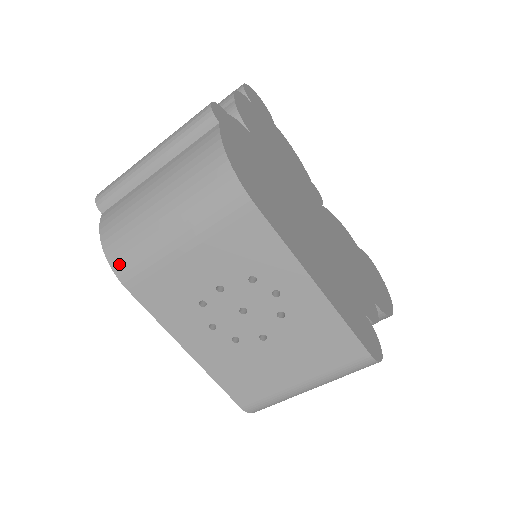
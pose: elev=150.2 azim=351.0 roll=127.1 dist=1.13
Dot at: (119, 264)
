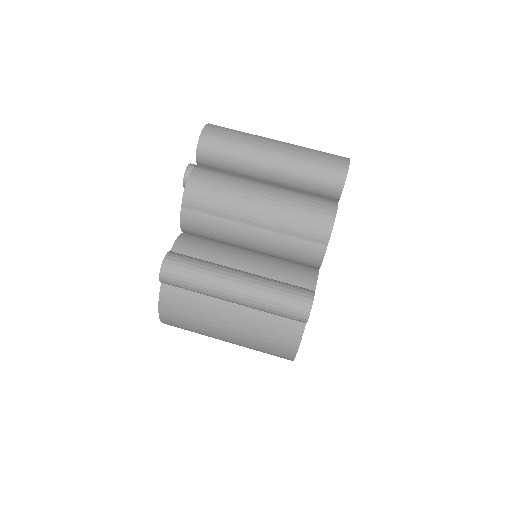
Dot at: (170, 324)
